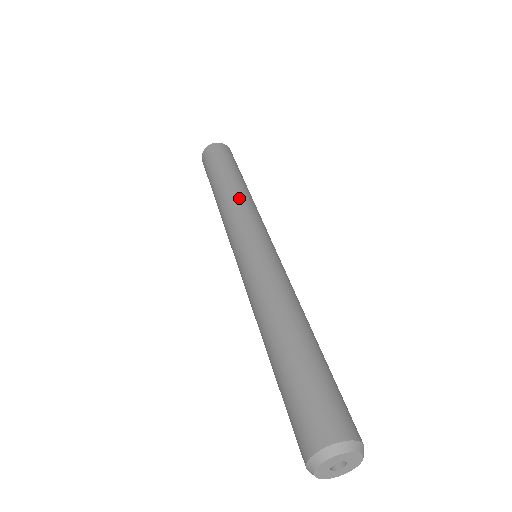
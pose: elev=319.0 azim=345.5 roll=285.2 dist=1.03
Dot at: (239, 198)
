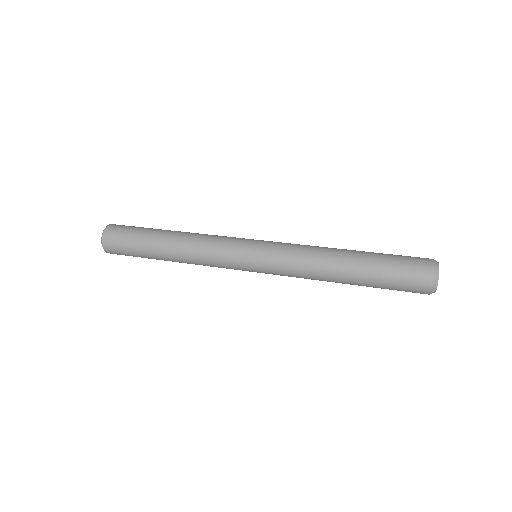
Dot at: occluded
